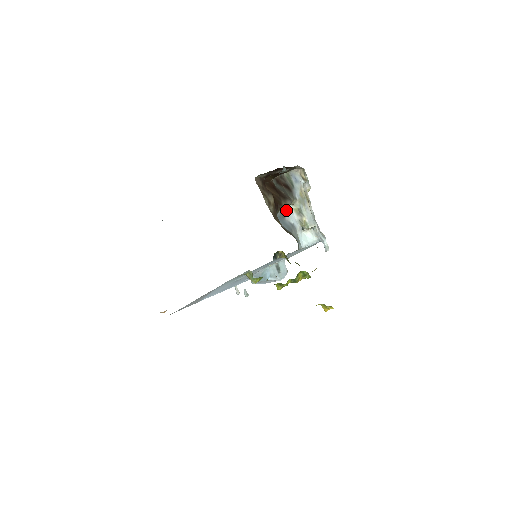
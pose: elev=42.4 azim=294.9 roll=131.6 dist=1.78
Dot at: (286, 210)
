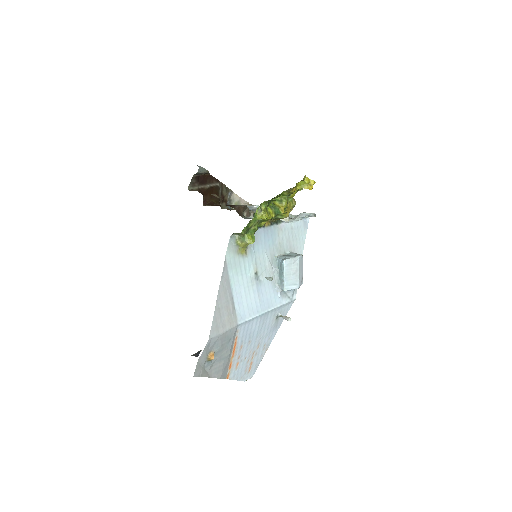
Dot at: occluded
